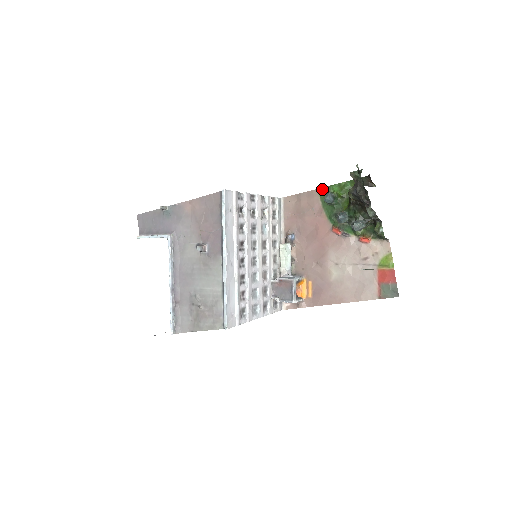
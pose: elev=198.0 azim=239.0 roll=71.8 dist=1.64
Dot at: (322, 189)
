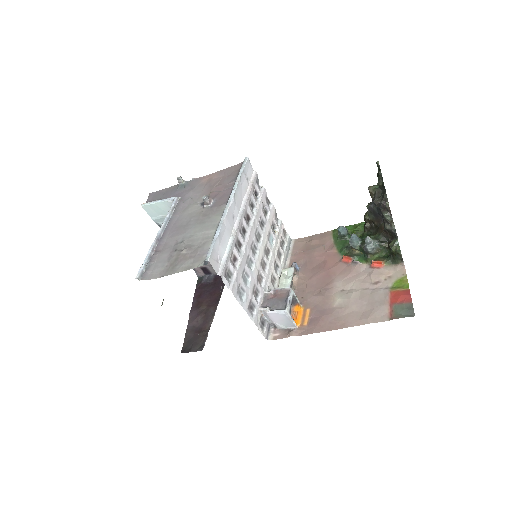
Dot at: (336, 230)
